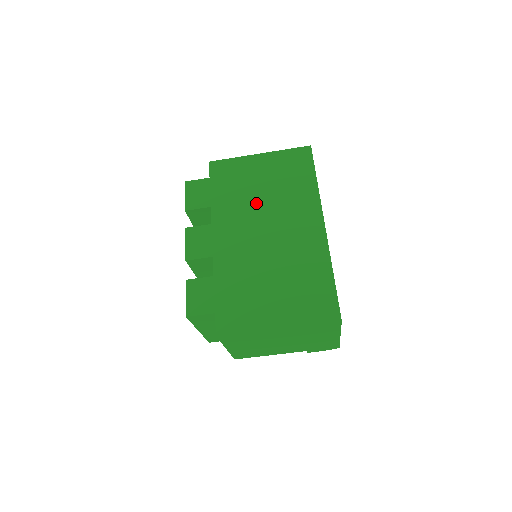
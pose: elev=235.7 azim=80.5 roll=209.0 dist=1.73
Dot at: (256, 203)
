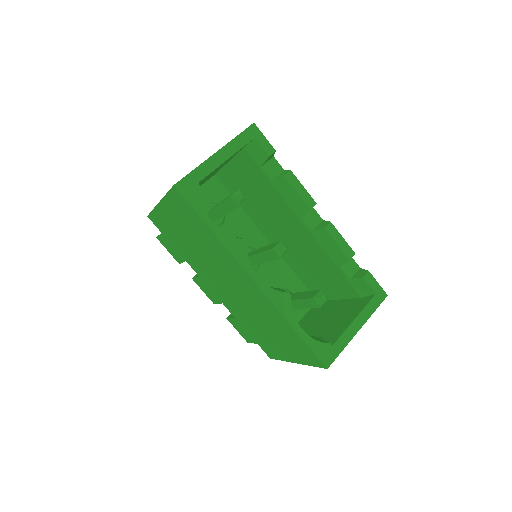
Dot at: (202, 258)
